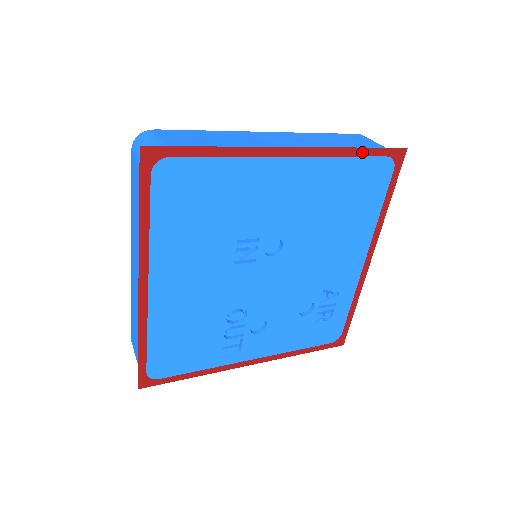
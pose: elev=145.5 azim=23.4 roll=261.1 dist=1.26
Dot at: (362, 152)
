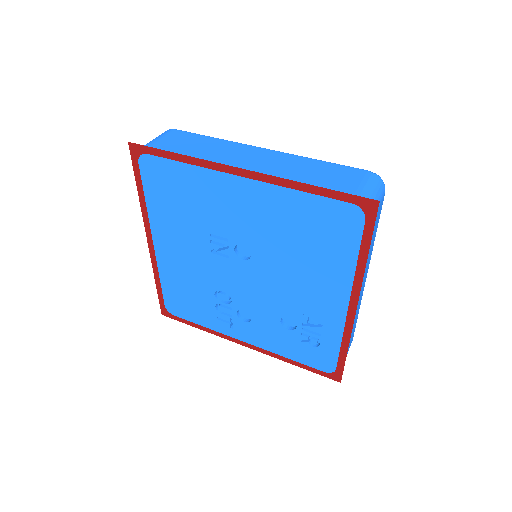
Dot at: (318, 191)
